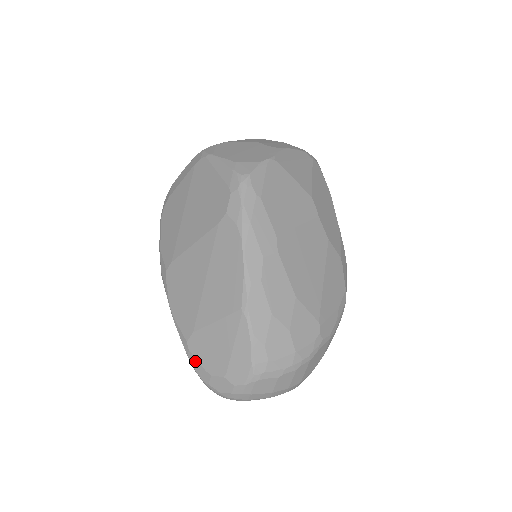
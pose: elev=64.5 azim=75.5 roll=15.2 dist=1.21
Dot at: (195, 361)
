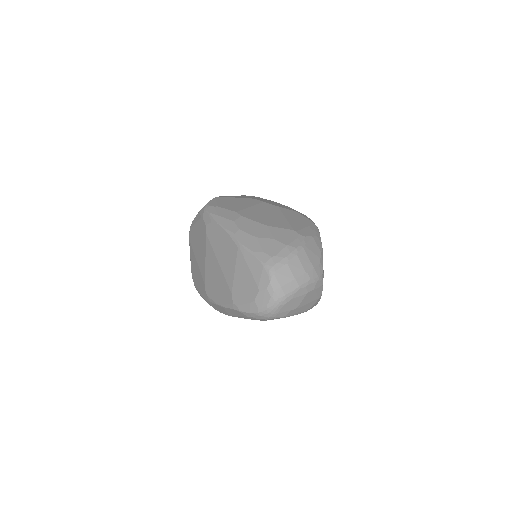
Dot at: (243, 307)
